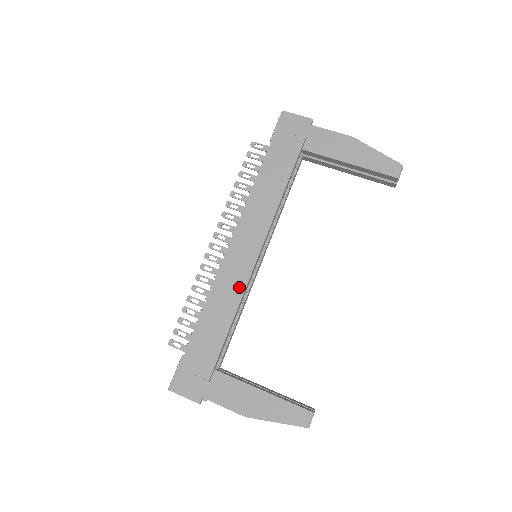
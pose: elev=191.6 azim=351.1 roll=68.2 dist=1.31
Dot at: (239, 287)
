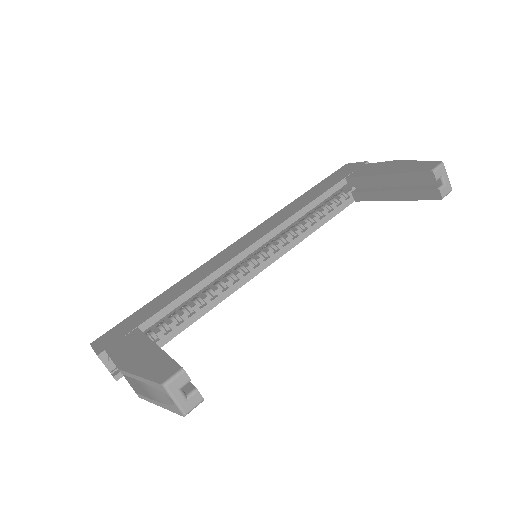
Dot at: (216, 267)
